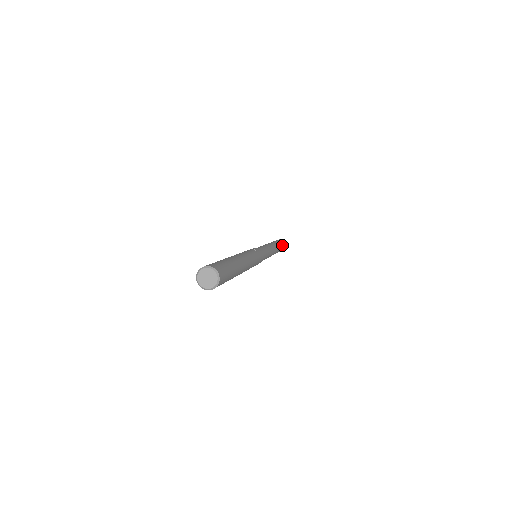
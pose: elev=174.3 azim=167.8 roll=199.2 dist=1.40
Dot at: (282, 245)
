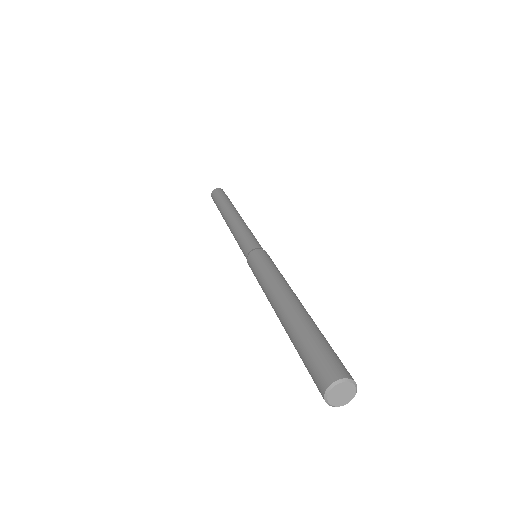
Dot at: occluded
